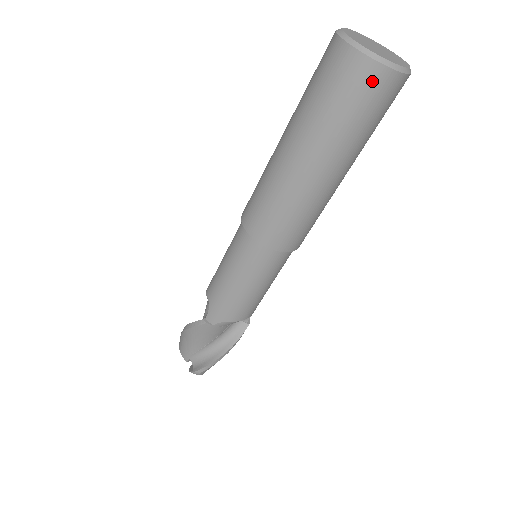
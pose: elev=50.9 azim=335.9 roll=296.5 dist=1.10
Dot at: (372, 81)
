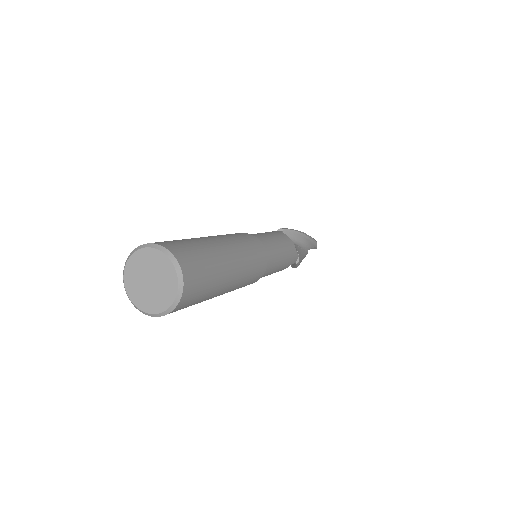
Dot at: occluded
